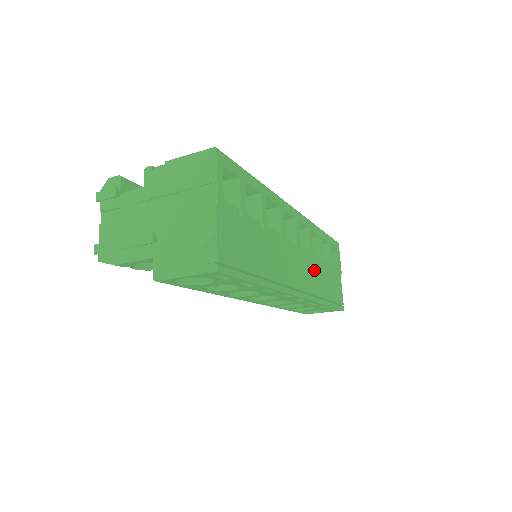
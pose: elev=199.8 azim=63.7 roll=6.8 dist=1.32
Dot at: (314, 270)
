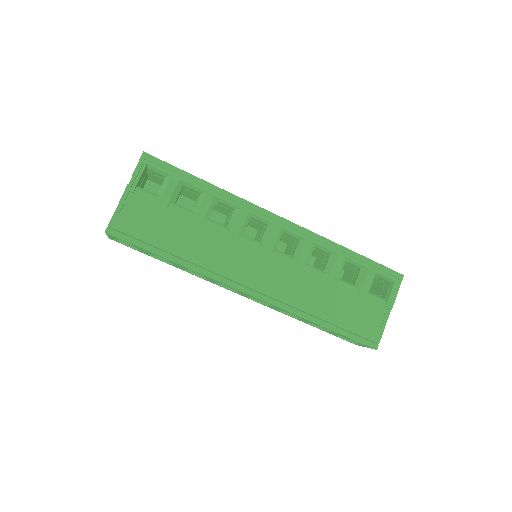
Dot at: (302, 282)
